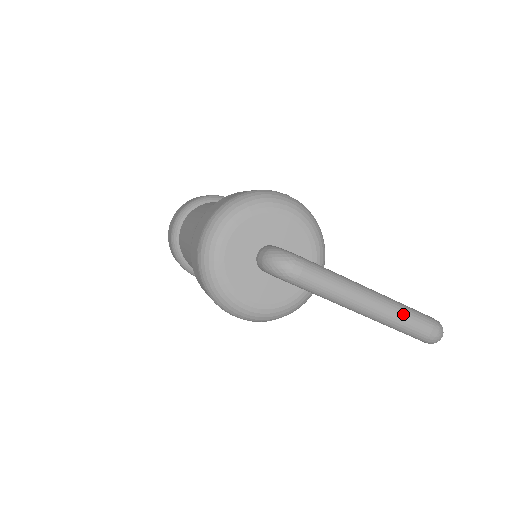
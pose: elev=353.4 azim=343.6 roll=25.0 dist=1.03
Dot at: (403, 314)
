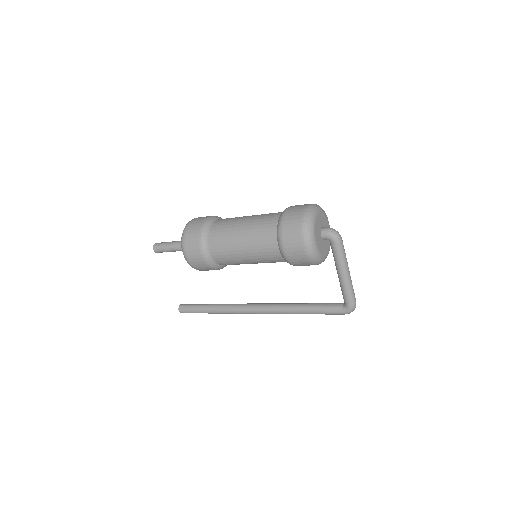
Dot at: occluded
